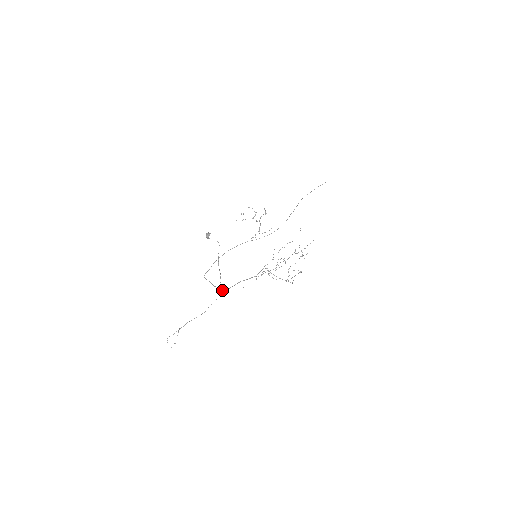
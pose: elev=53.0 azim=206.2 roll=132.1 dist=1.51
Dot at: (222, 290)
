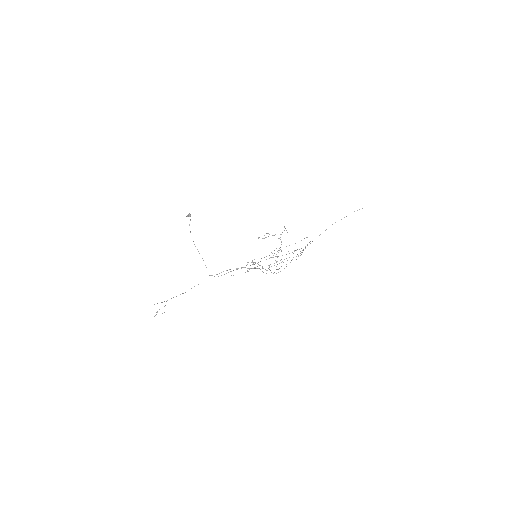
Dot at: (211, 275)
